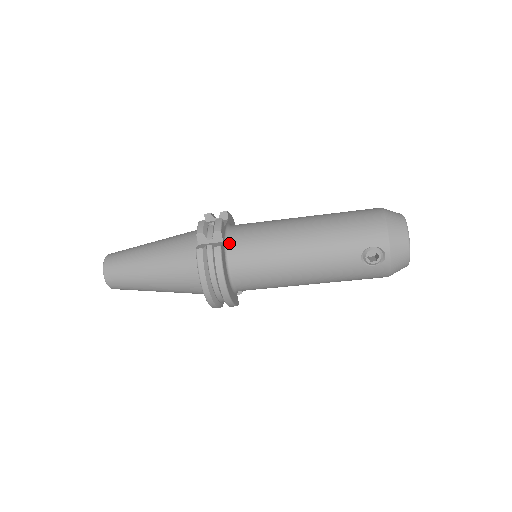
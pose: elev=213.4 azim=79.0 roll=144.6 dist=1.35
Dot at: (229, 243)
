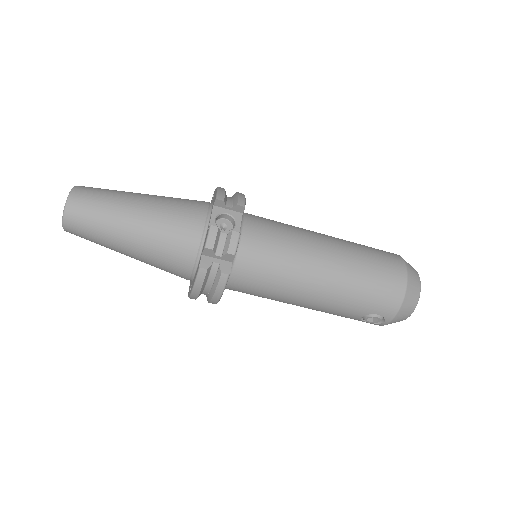
Dot at: (237, 260)
